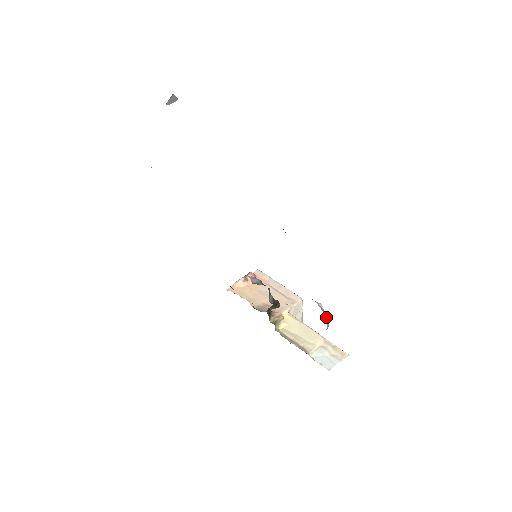
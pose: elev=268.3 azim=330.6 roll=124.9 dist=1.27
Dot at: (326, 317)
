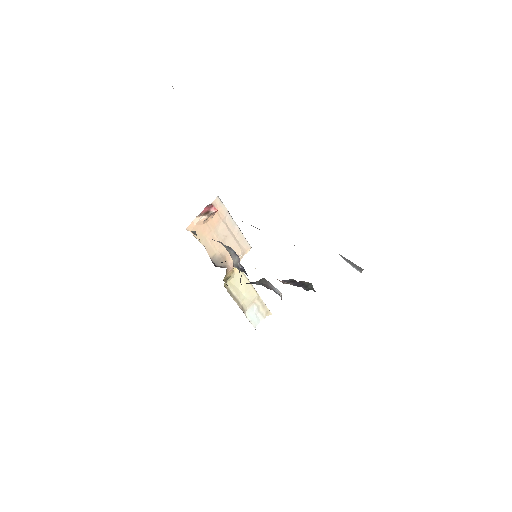
Dot at: occluded
